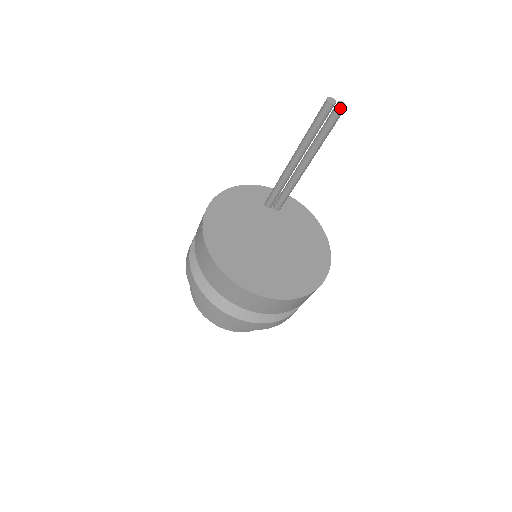
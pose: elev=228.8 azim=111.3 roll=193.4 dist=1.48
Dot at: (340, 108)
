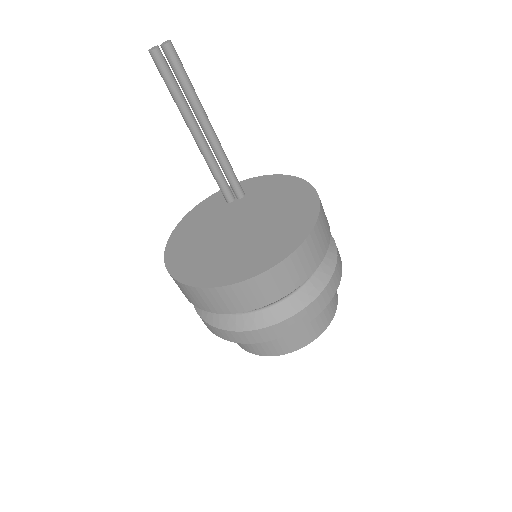
Dot at: (164, 47)
